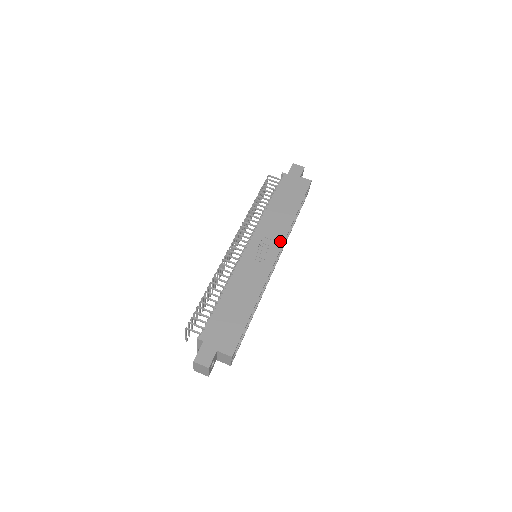
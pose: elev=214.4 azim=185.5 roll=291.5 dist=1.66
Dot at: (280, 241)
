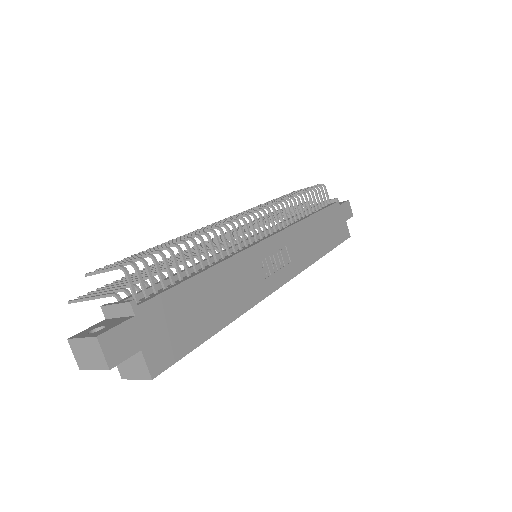
Dot at: (295, 270)
